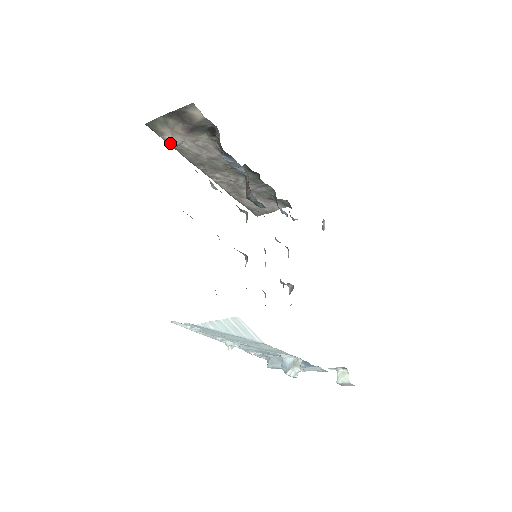
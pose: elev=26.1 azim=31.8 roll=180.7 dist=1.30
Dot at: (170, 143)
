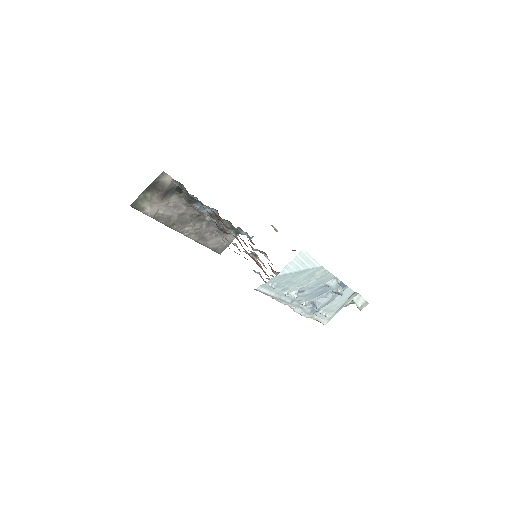
Dot at: (150, 215)
